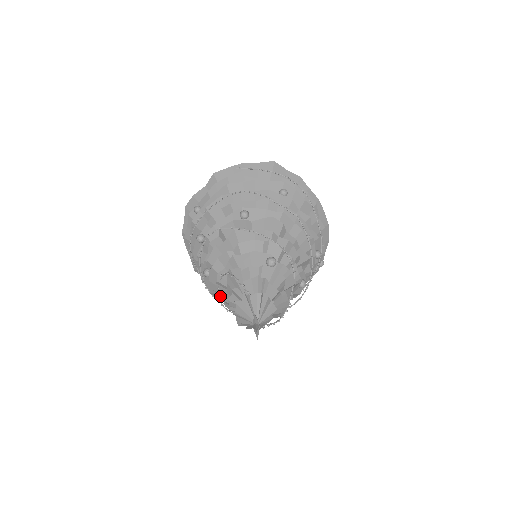
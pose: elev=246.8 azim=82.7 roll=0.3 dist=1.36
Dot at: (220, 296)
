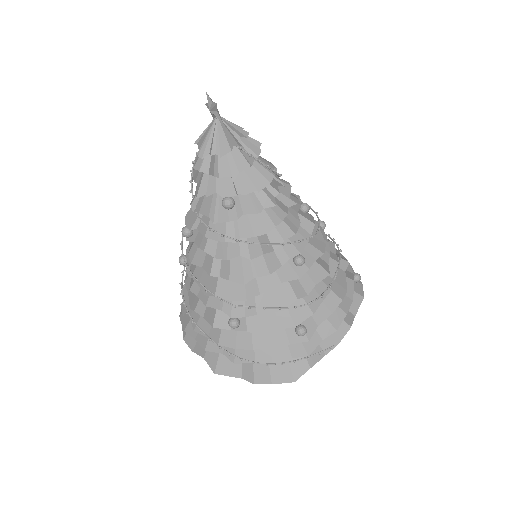
Dot at: (206, 230)
